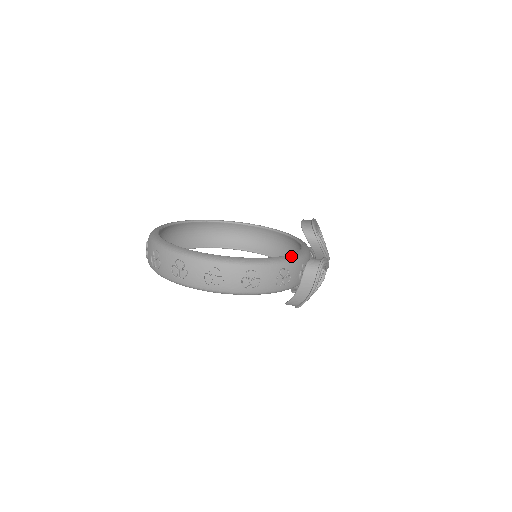
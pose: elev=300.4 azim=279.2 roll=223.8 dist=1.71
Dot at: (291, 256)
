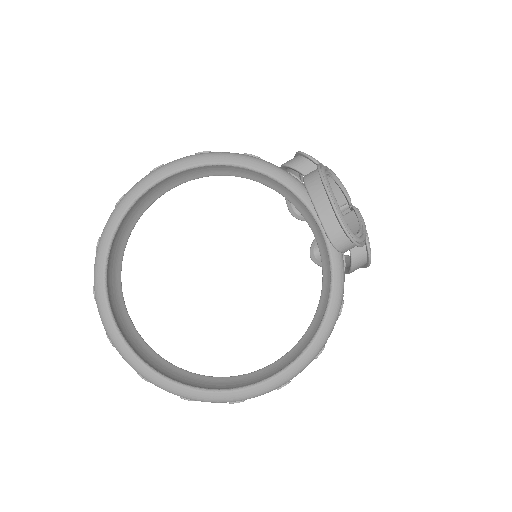
Dot at: (337, 285)
